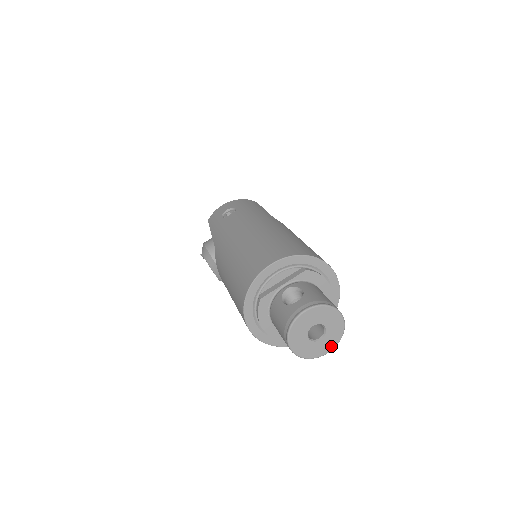
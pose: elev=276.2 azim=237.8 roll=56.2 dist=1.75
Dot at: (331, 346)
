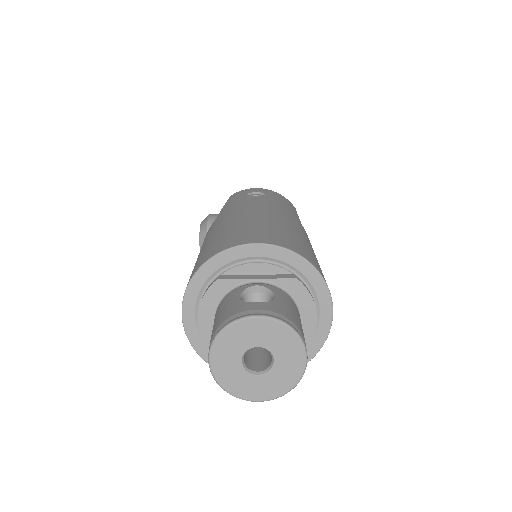
Dot at: (268, 394)
